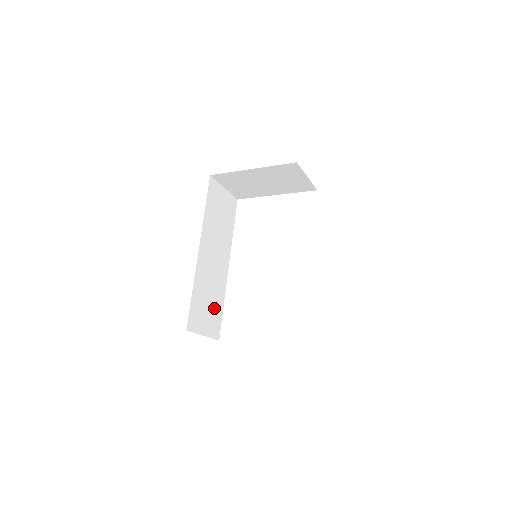
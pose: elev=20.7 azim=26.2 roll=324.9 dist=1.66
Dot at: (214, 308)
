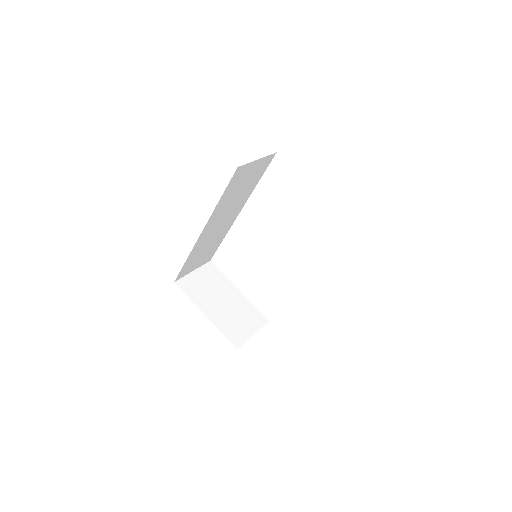
Dot at: (210, 249)
